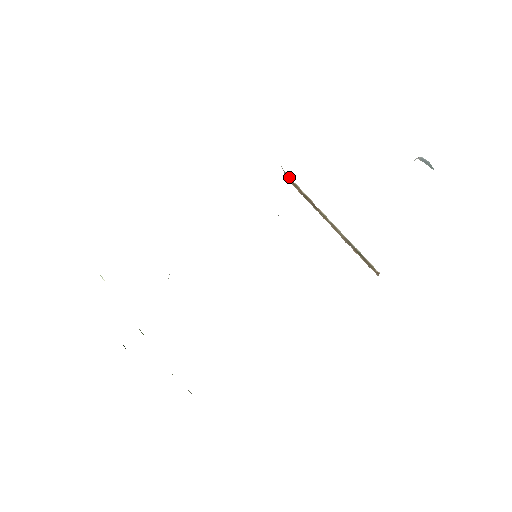
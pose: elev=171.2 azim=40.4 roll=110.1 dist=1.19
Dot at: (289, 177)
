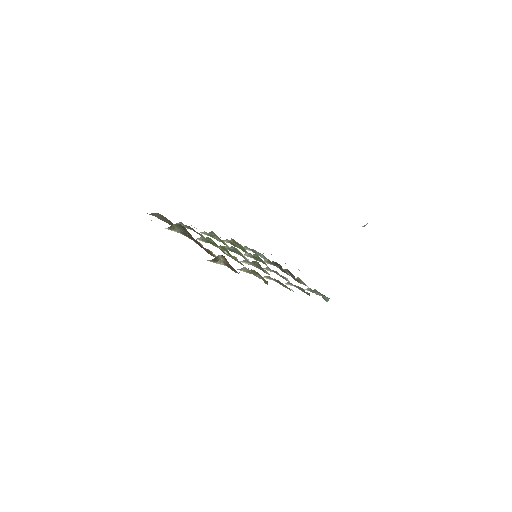
Dot at: occluded
